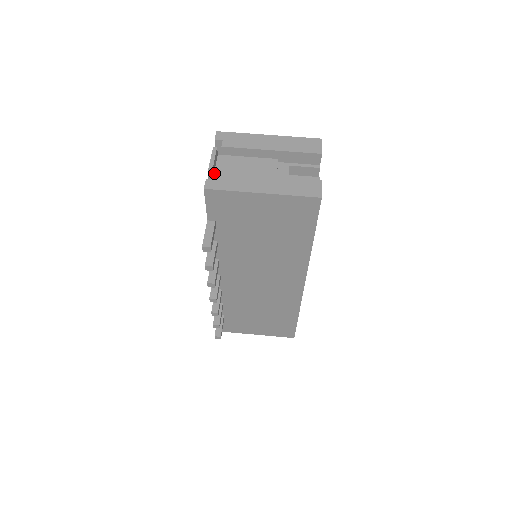
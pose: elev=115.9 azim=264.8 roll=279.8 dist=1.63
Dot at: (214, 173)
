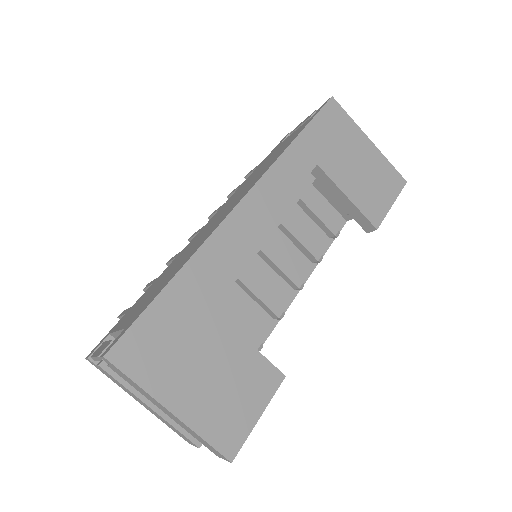
Dot at: occluded
